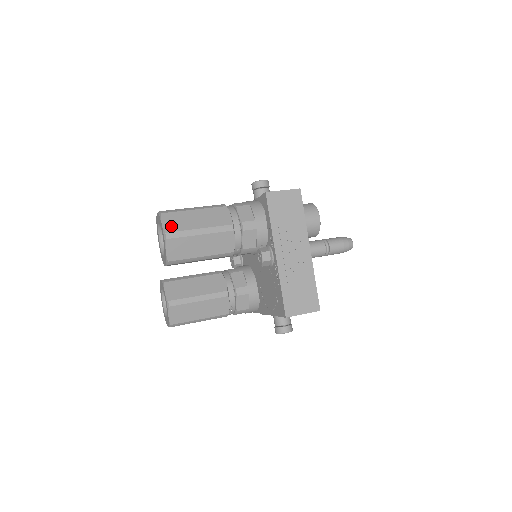
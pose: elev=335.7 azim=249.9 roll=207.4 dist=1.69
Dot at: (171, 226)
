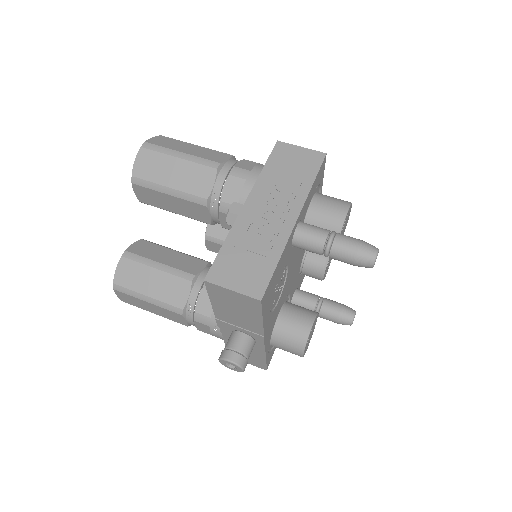
Dot at: (157, 141)
